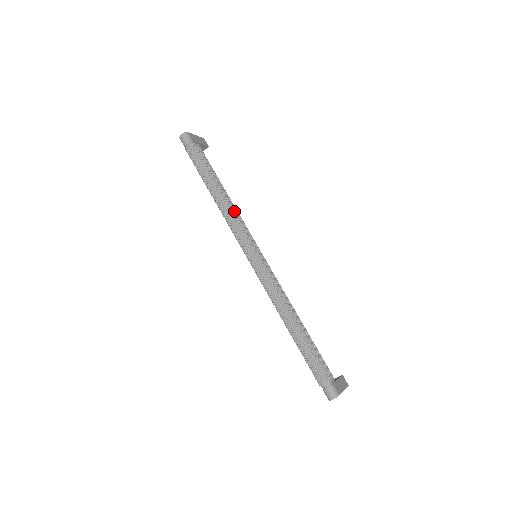
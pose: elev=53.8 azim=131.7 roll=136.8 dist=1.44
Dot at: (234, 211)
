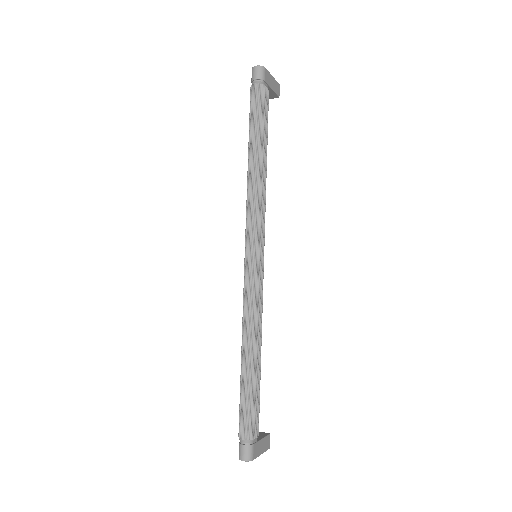
Dot at: (262, 192)
